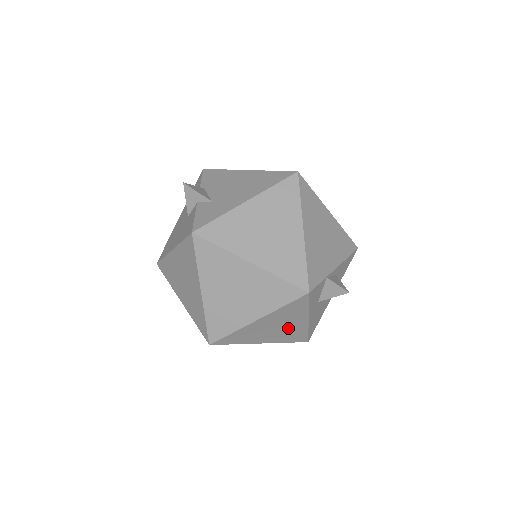
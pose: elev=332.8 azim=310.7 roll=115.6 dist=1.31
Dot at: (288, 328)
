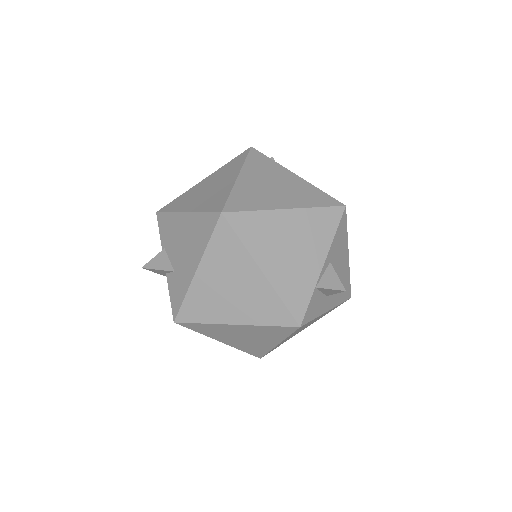
Dot at: (316, 319)
